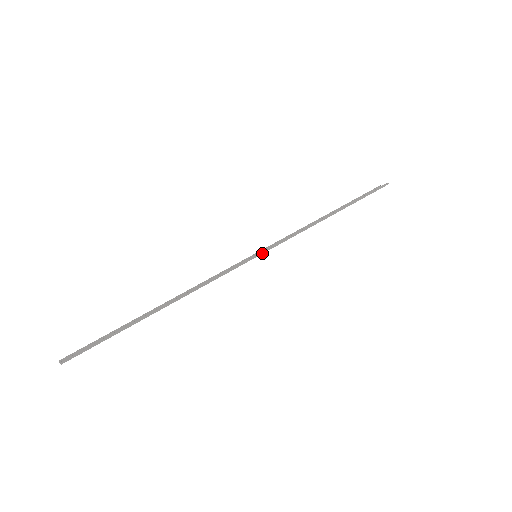
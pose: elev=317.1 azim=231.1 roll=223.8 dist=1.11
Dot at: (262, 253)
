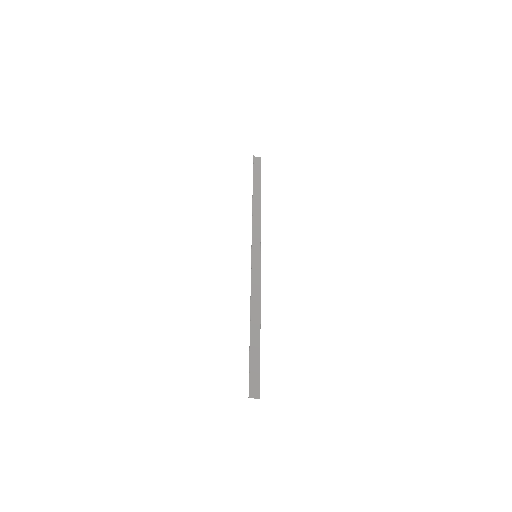
Dot at: occluded
